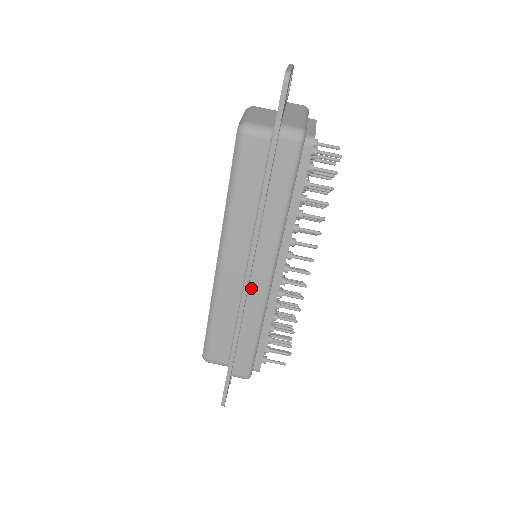
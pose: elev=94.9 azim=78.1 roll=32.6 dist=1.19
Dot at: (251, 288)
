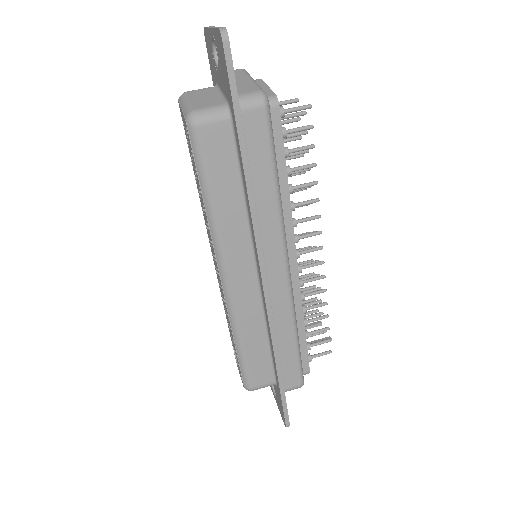
Dot at: (271, 292)
